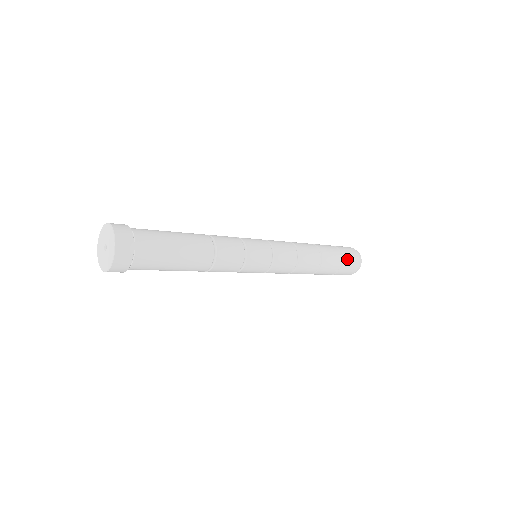
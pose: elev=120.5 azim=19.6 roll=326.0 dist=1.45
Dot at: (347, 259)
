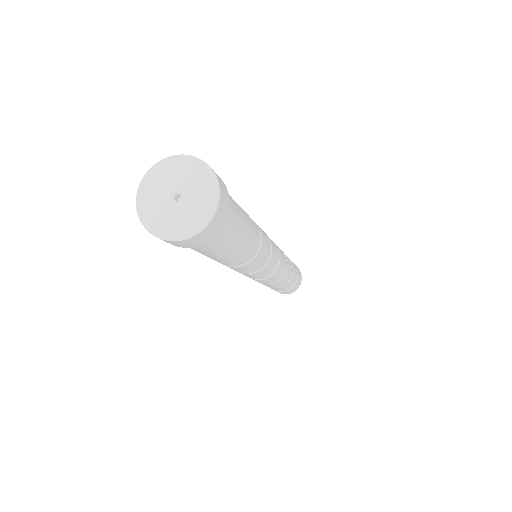
Dot at: (299, 274)
